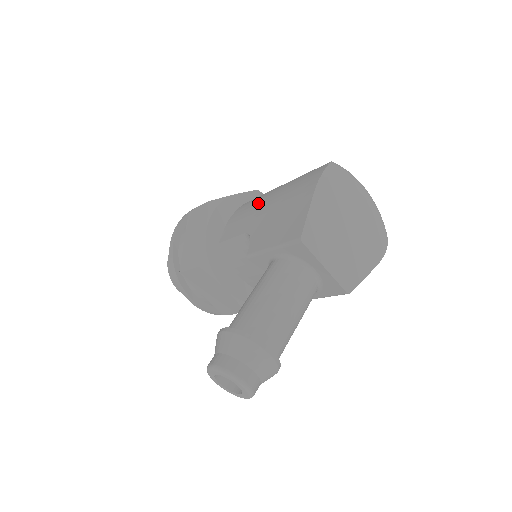
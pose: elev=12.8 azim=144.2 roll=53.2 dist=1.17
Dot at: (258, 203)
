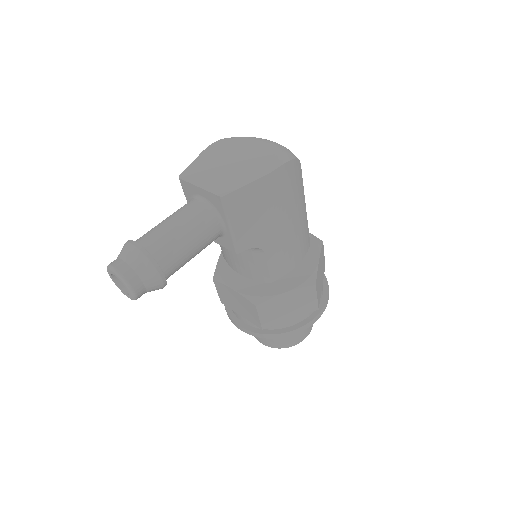
Dot at: occluded
